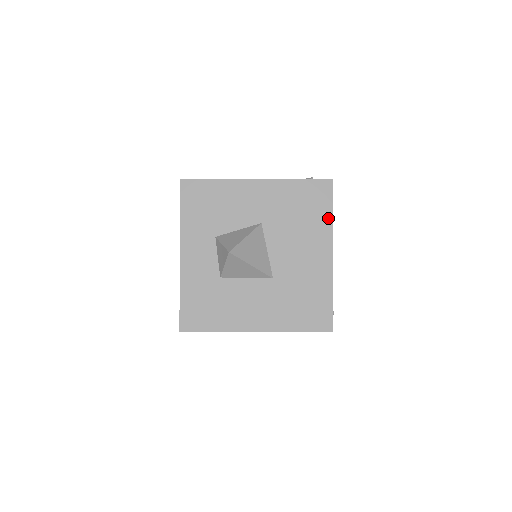
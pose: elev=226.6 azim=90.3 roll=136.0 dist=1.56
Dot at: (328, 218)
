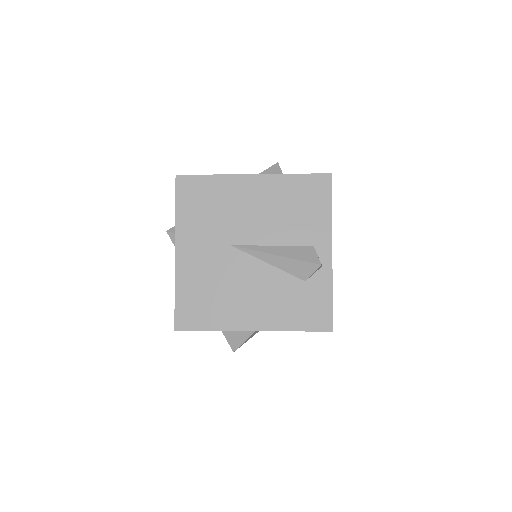
Dot at: occluded
